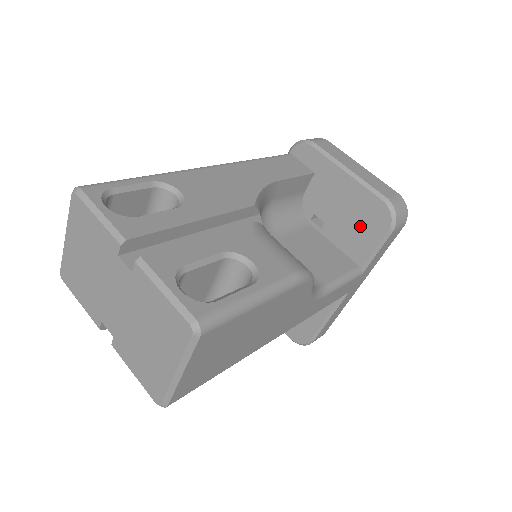
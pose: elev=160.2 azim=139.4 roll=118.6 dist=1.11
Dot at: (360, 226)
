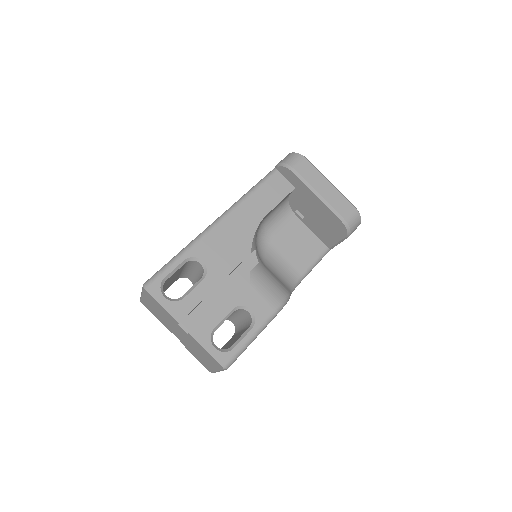
Dot at: (327, 228)
